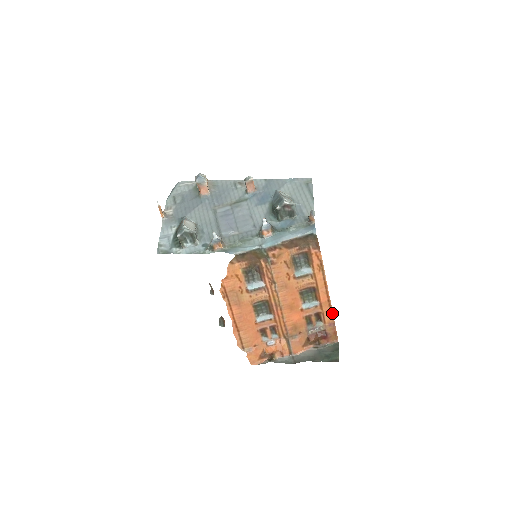
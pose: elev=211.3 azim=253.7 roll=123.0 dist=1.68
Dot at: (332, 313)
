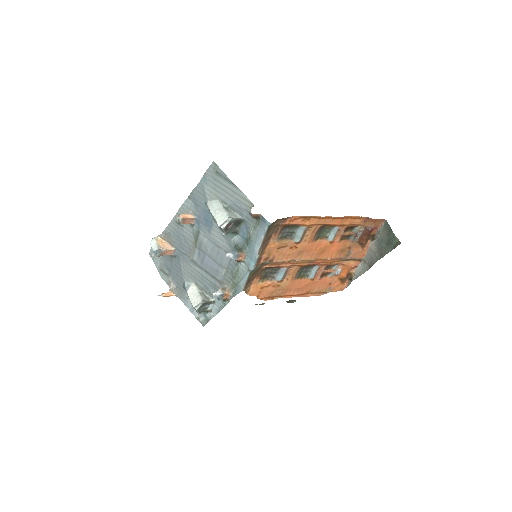
Dot at: (356, 217)
